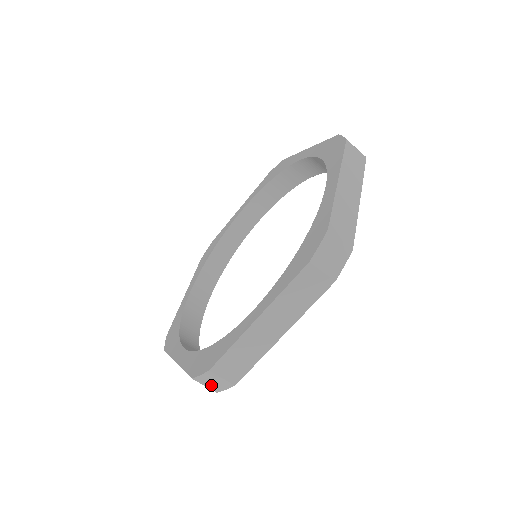
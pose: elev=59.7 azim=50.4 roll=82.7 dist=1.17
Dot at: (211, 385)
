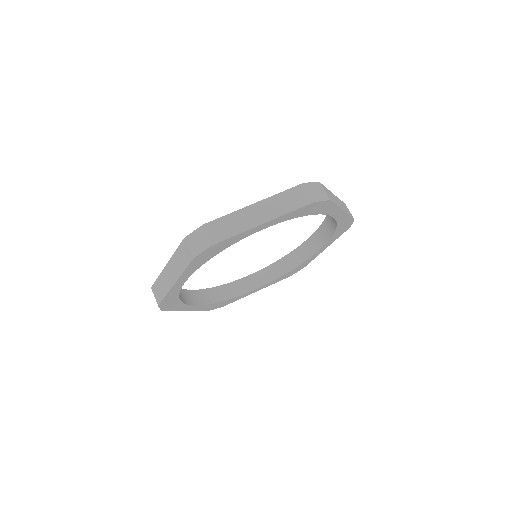
Dot at: (314, 193)
